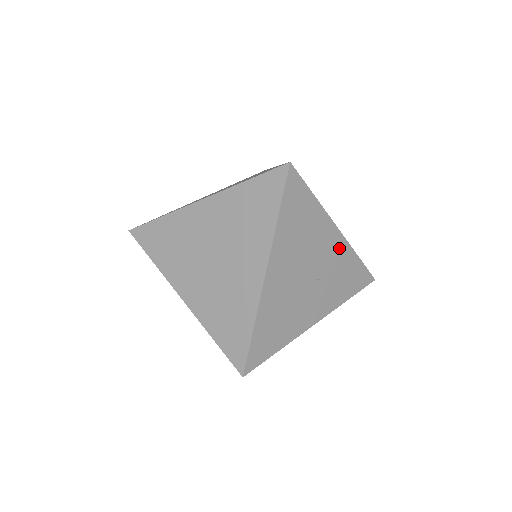
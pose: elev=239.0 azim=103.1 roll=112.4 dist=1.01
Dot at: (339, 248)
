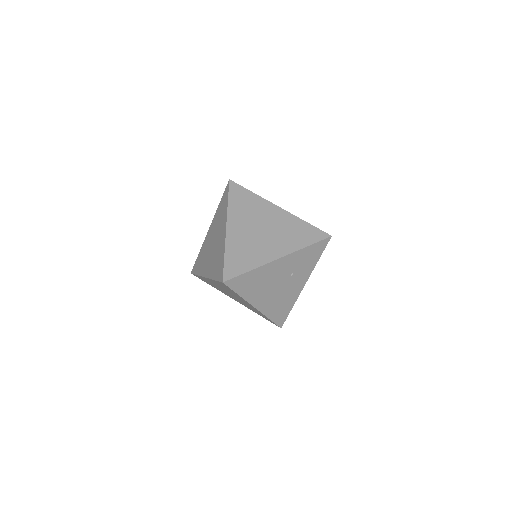
Dot at: (289, 260)
